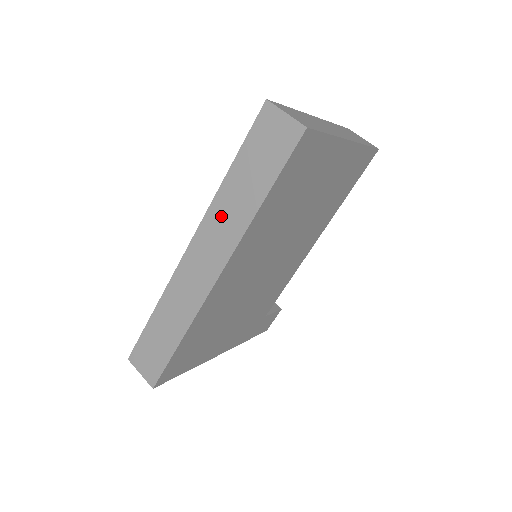
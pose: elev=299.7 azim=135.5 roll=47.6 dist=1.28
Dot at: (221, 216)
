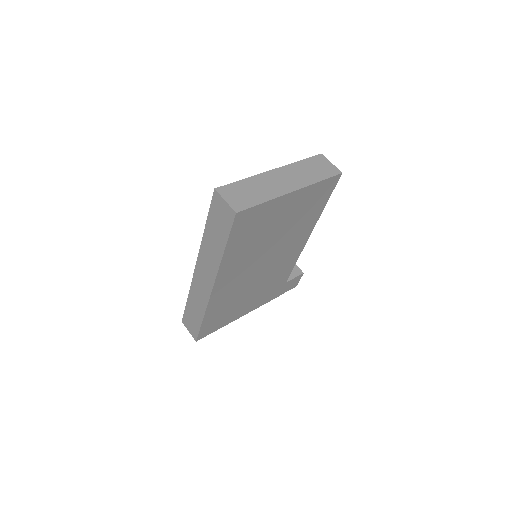
Dot at: (207, 253)
